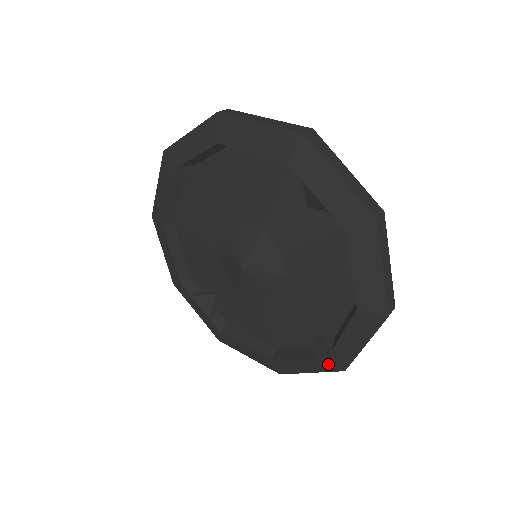
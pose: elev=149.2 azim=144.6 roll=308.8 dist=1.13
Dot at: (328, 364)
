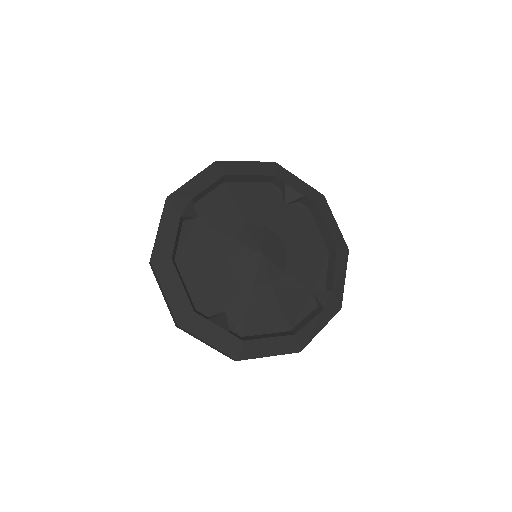
Dot at: (332, 307)
